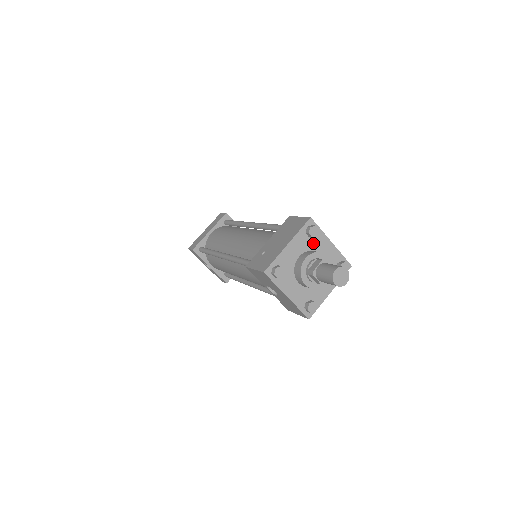
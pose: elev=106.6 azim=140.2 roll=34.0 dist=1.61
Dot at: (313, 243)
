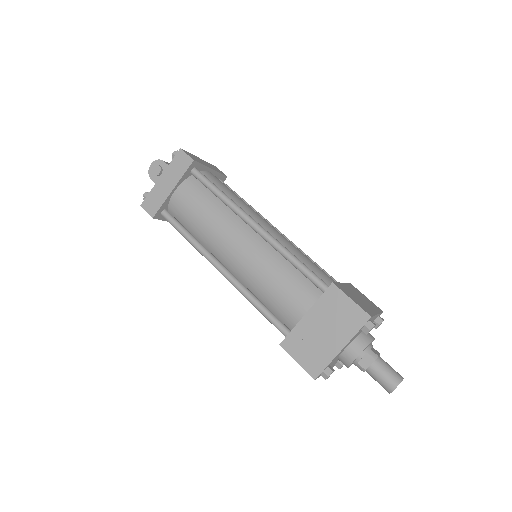
Dot at: occluded
